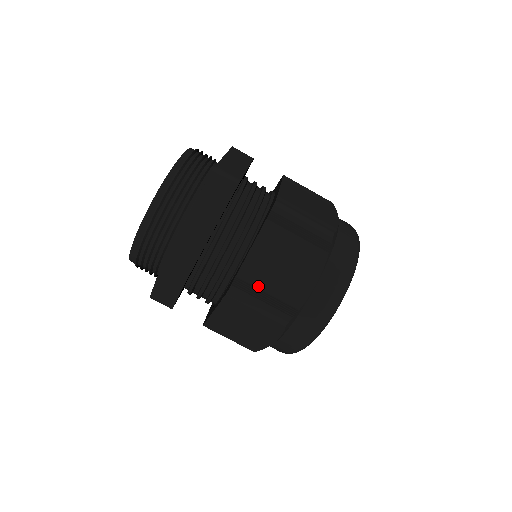
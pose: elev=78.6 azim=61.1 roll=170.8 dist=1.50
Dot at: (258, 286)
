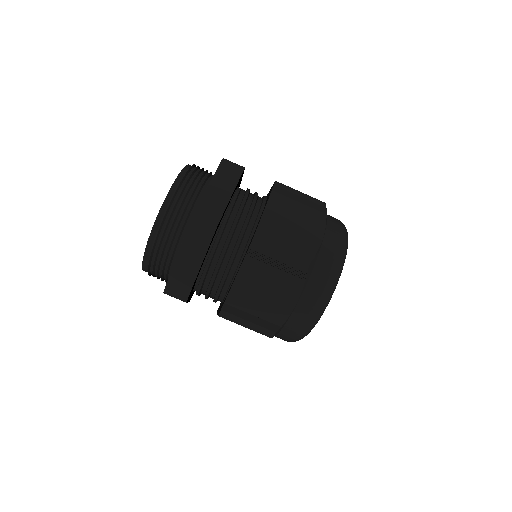
Dot at: (244, 310)
